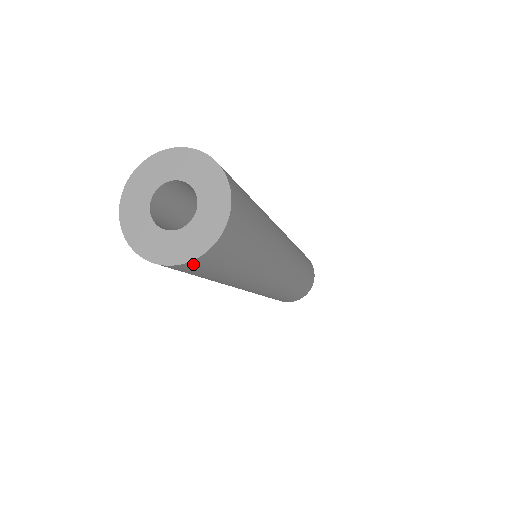
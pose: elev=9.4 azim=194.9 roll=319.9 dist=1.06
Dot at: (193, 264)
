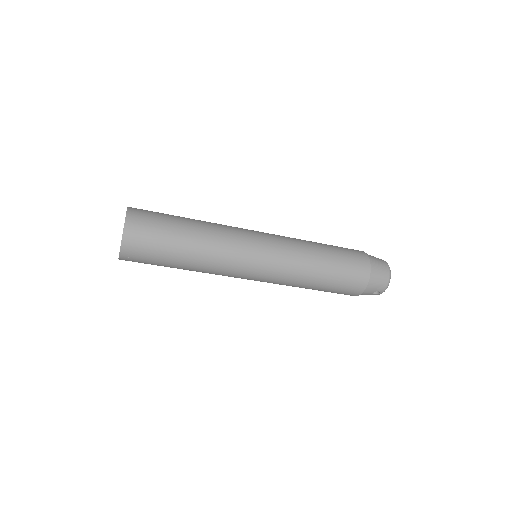
Dot at: (129, 234)
